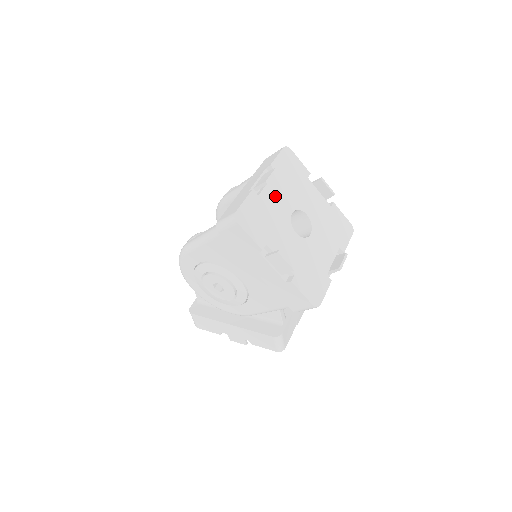
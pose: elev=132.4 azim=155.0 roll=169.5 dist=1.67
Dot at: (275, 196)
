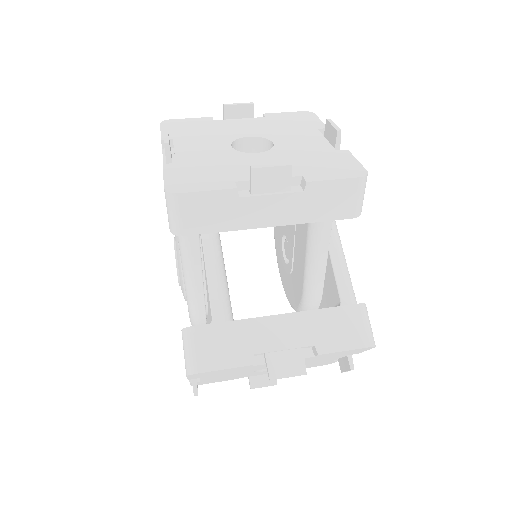
Dot at: (239, 125)
